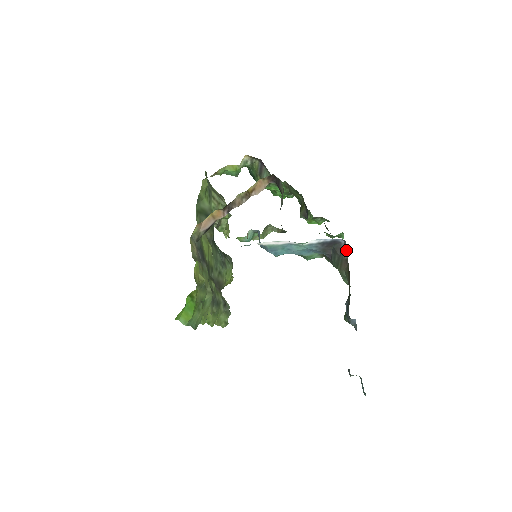
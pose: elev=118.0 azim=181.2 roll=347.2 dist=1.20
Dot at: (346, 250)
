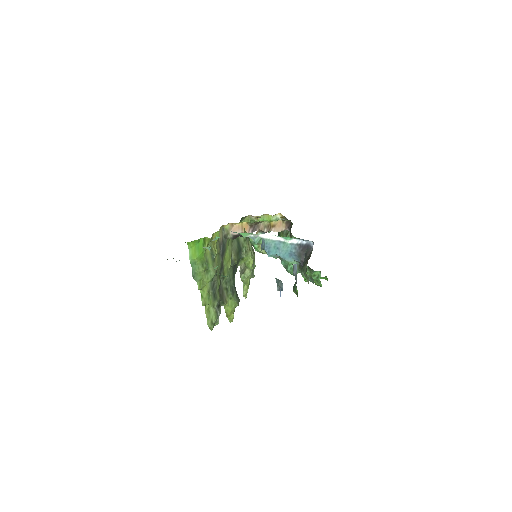
Dot at: (312, 250)
